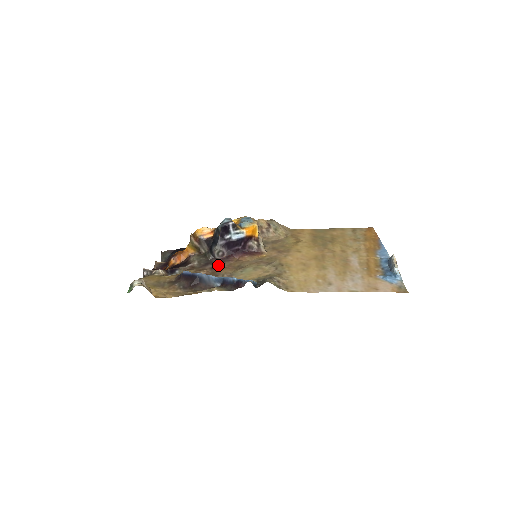
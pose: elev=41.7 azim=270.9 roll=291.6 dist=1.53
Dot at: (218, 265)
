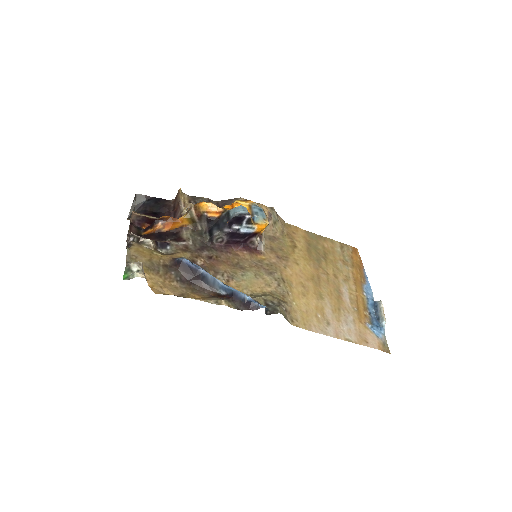
Dot at: (216, 255)
